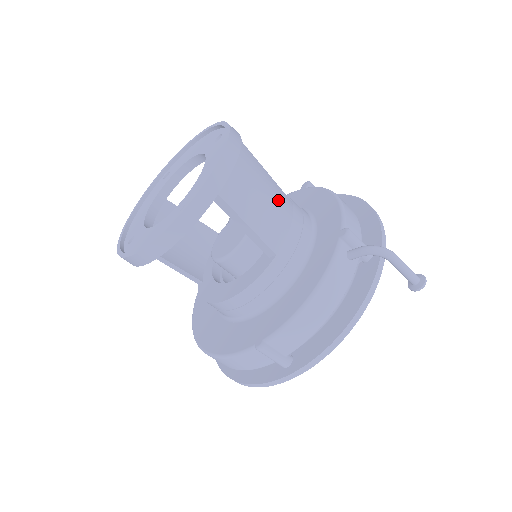
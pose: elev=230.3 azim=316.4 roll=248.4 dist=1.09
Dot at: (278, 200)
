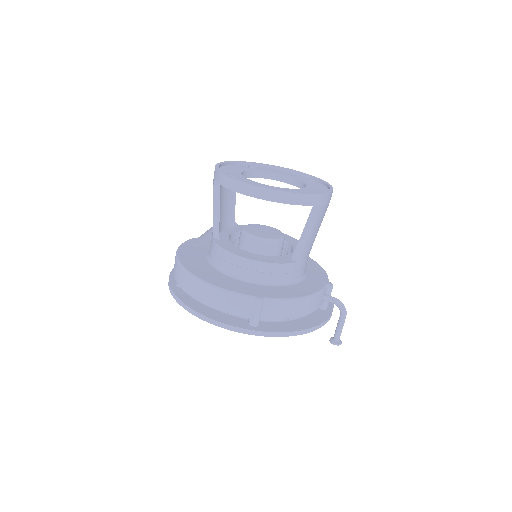
Dot at: occluded
